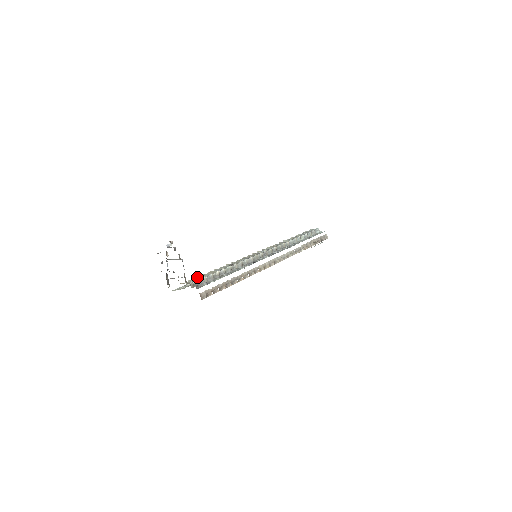
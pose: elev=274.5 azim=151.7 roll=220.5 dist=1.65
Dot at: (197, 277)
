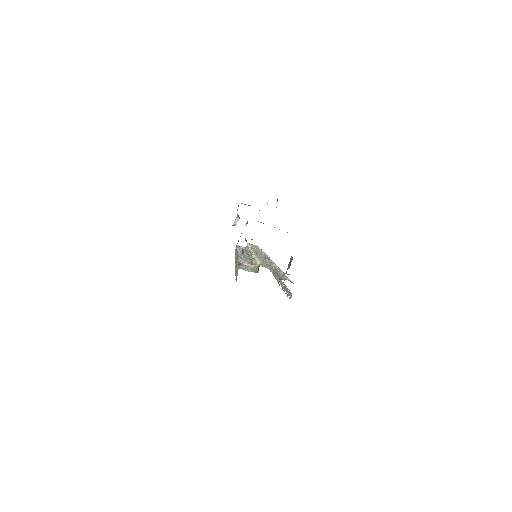
Dot at: occluded
